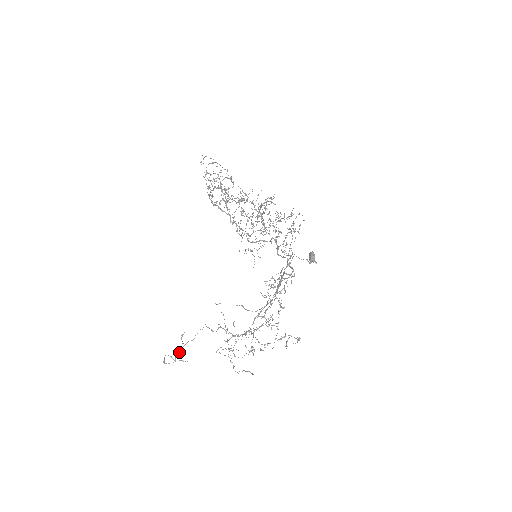
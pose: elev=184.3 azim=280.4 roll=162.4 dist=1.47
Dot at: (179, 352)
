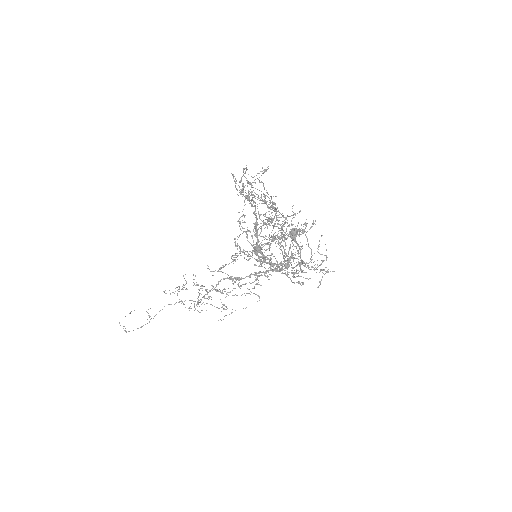
Dot at: occluded
